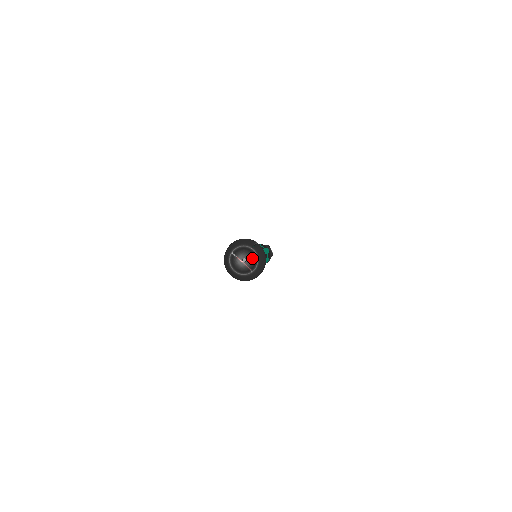
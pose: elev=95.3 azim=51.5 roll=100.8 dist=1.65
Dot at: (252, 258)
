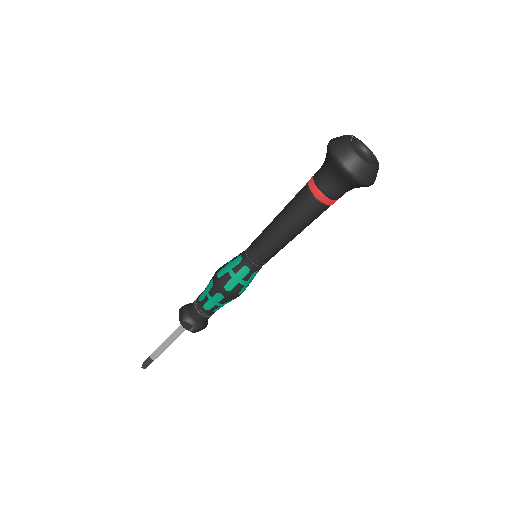
Dot at: occluded
